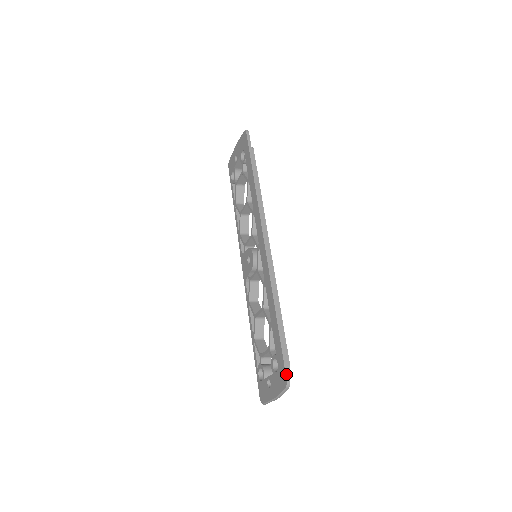
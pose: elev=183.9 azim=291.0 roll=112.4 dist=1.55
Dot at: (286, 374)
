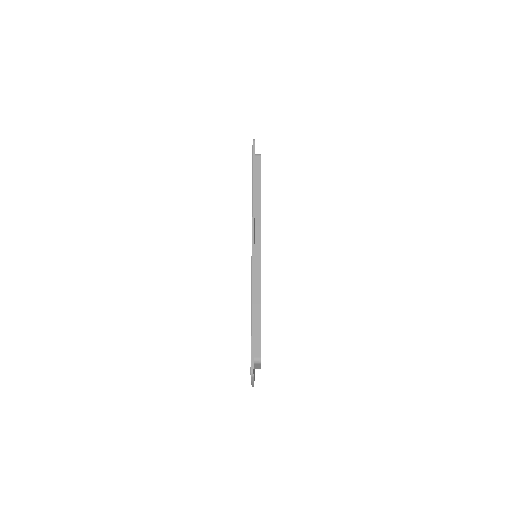
Dot at: (251, 365)
